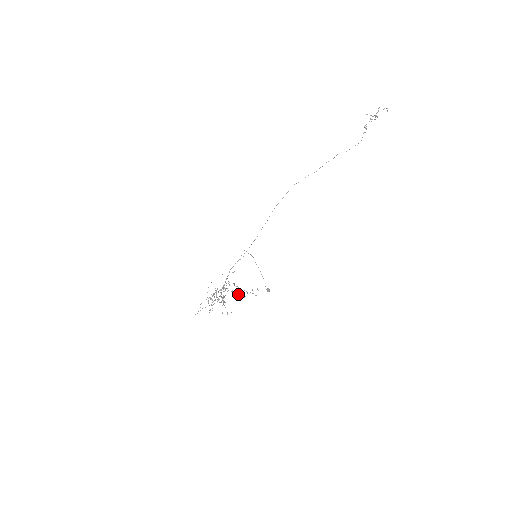
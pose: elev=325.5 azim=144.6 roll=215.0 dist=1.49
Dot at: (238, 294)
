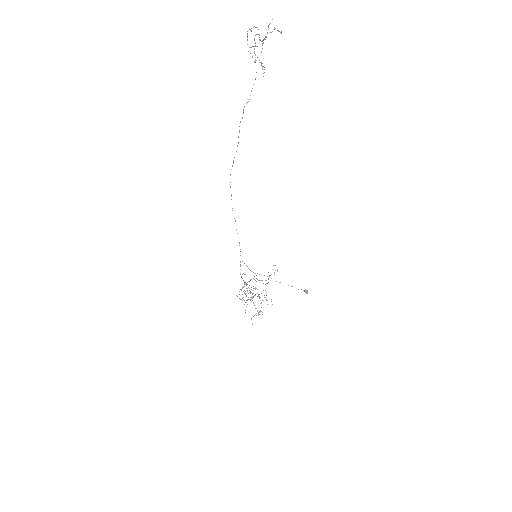
Dot at: occluded
